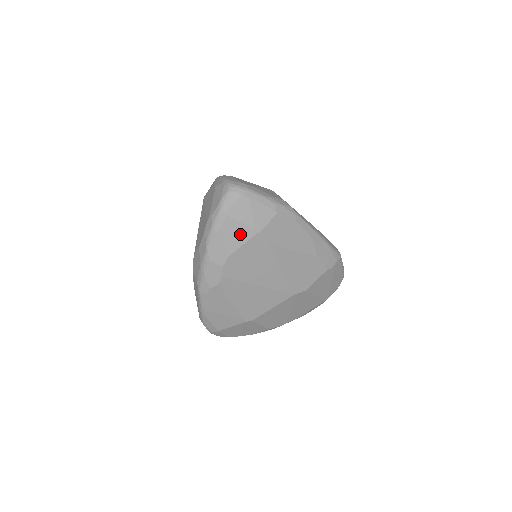
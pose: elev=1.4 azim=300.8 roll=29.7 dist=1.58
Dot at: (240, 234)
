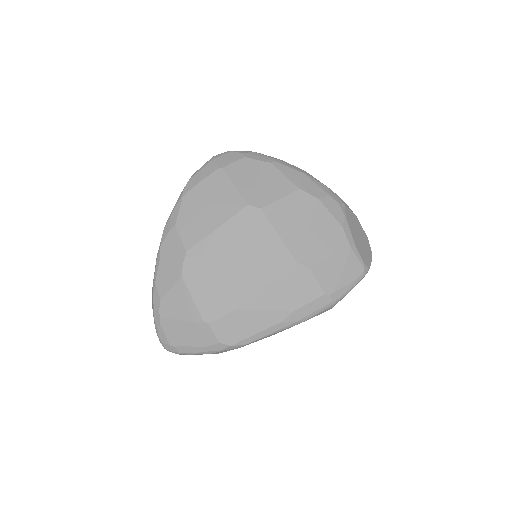
Dot at: occluded
